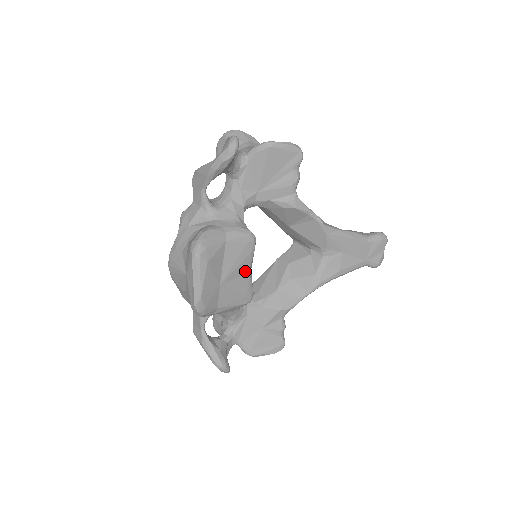
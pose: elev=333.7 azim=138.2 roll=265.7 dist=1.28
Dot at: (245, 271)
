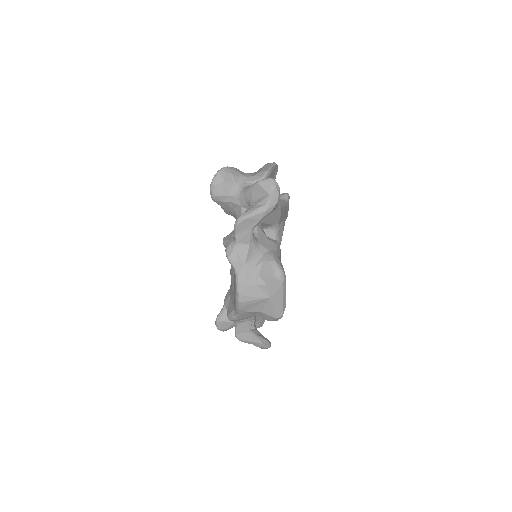
Dot at: occluded
